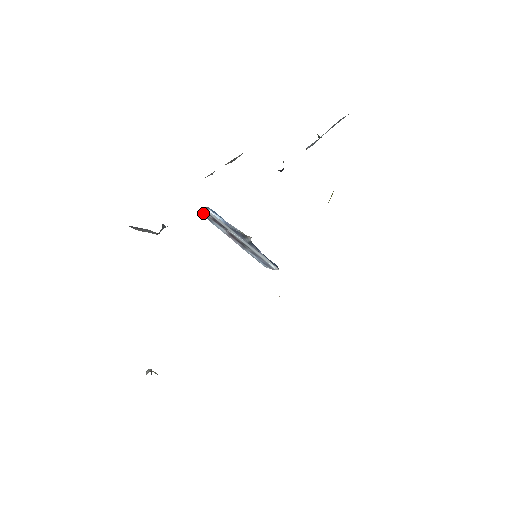
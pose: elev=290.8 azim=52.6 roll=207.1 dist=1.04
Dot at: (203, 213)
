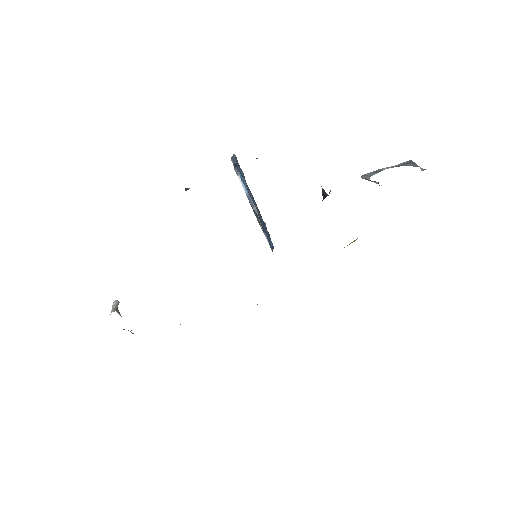
Dot at: (233, 165)
